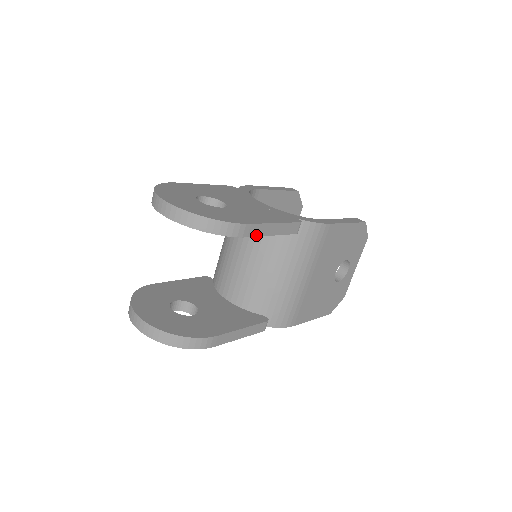
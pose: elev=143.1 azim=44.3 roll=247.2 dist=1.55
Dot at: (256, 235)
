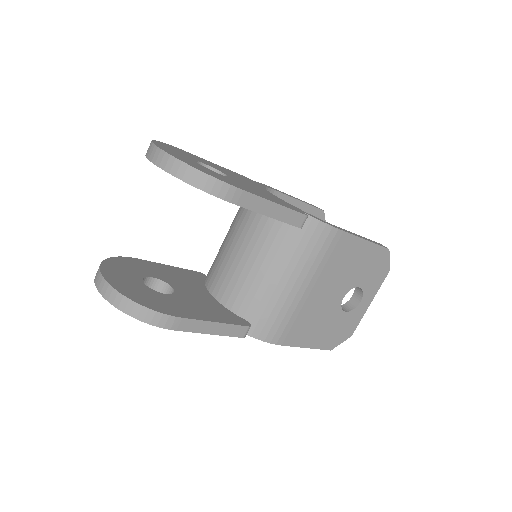
Dot at: (248, 207)
